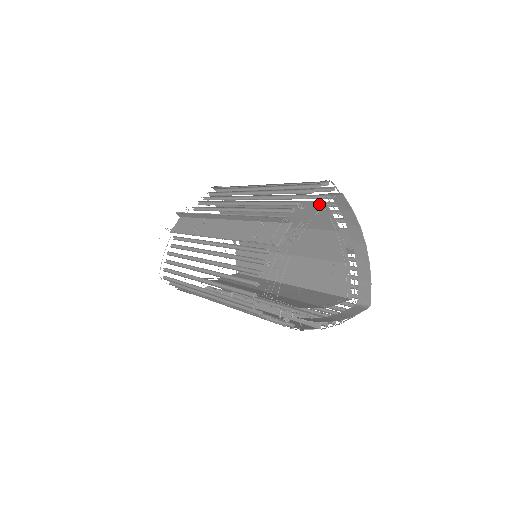
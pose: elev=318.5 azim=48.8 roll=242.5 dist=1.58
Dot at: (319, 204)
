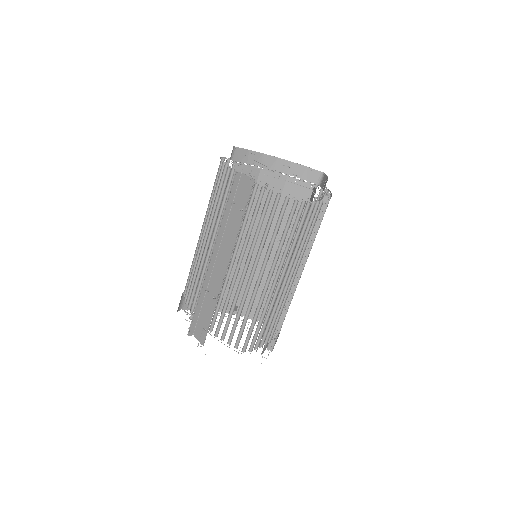
Dot at: occluded
